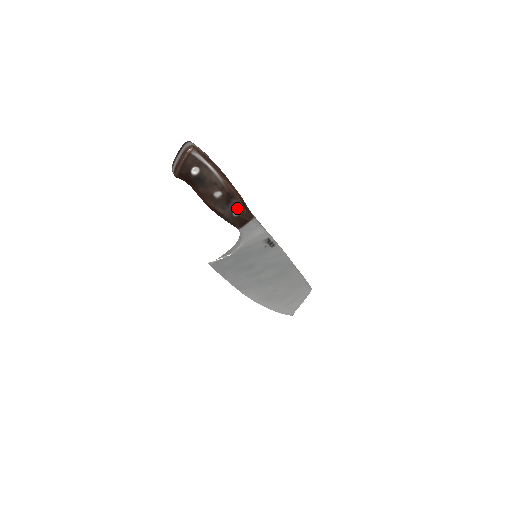
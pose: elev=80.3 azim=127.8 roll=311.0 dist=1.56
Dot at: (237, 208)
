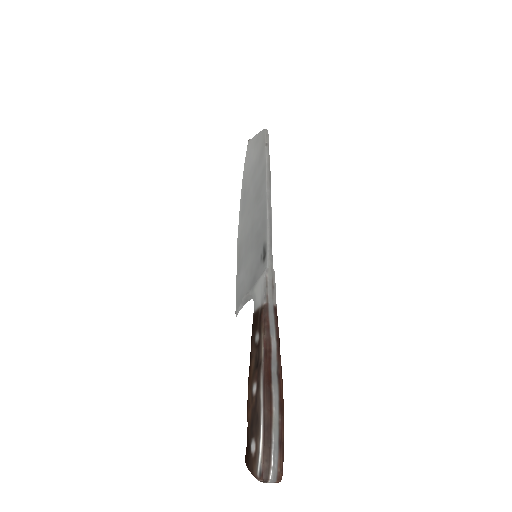
Dot at: occluded
